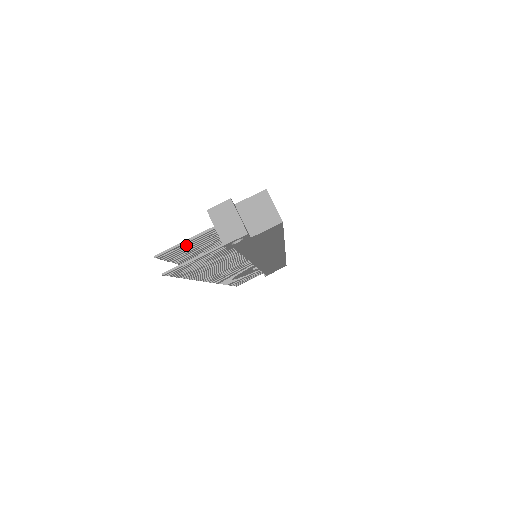
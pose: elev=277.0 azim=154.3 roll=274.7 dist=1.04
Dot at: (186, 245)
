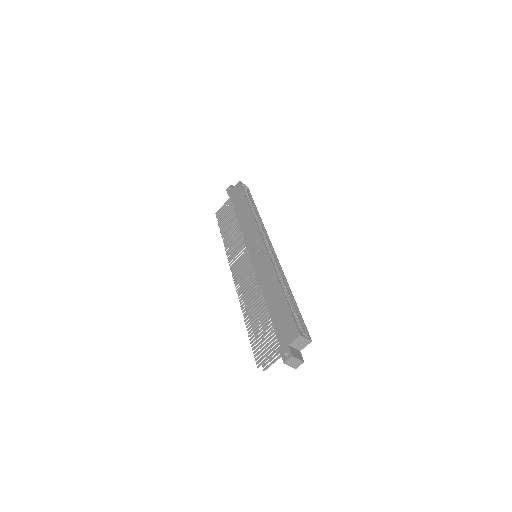
Dot at: (267, 355)
